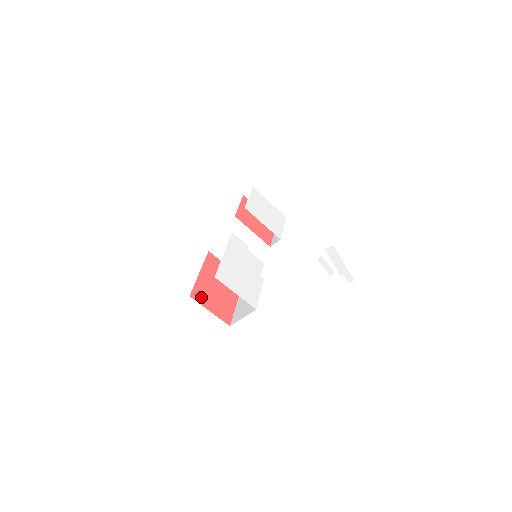
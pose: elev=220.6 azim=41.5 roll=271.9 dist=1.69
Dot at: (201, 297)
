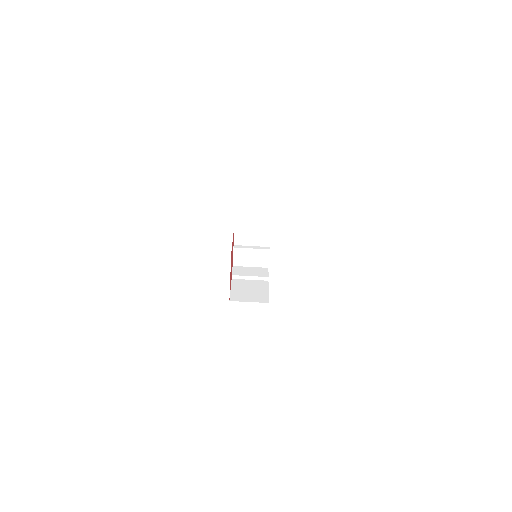
Dot at: occluded
